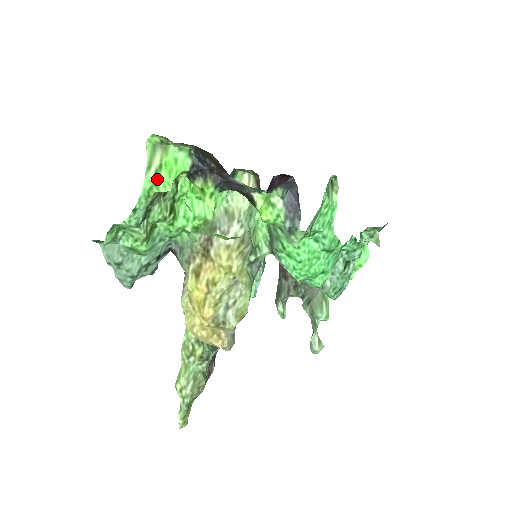
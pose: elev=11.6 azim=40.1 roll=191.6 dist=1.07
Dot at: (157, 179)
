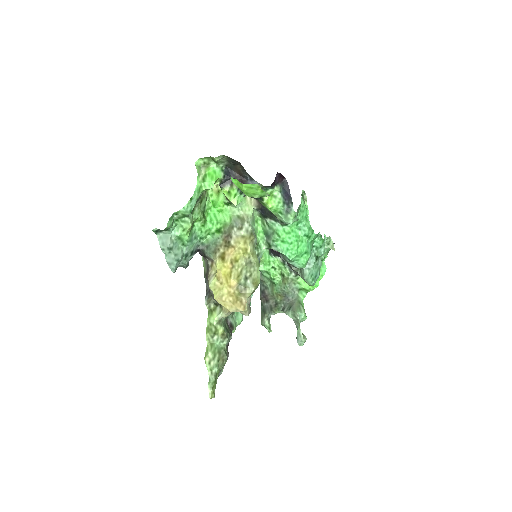
Dot at: (204, 181)
